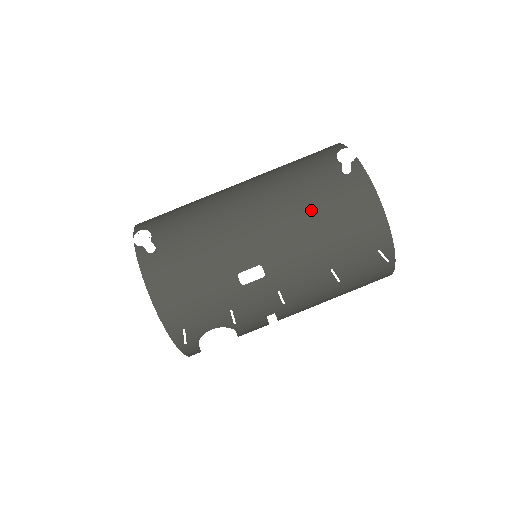
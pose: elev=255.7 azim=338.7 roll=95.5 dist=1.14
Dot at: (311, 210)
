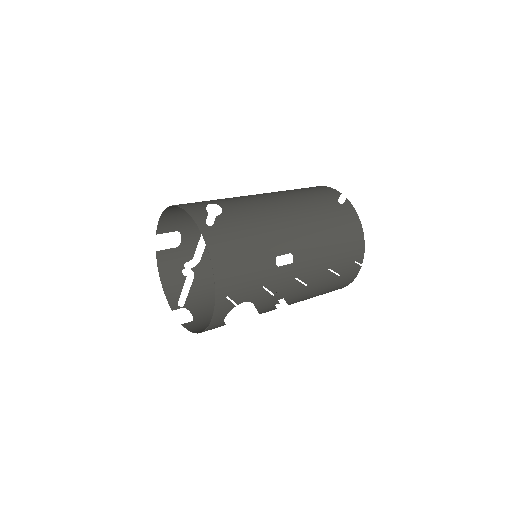
Dot at: (324, 221)
